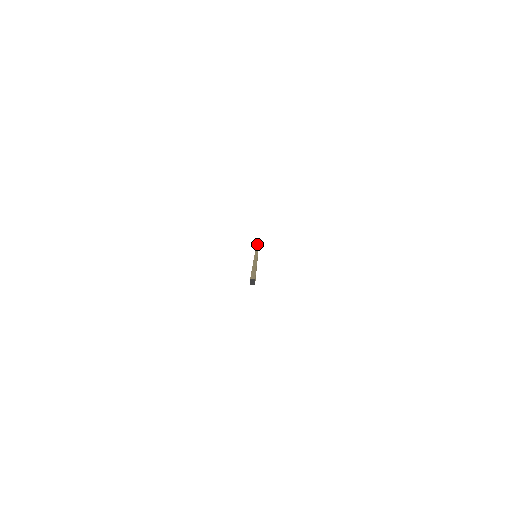
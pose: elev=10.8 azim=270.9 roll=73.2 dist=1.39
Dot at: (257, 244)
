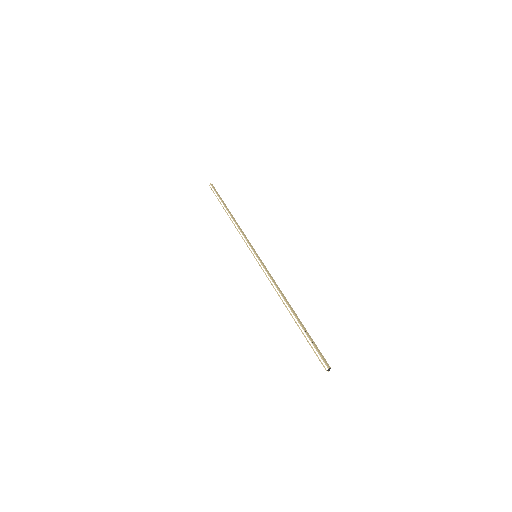
Dot at: (220, 197)
